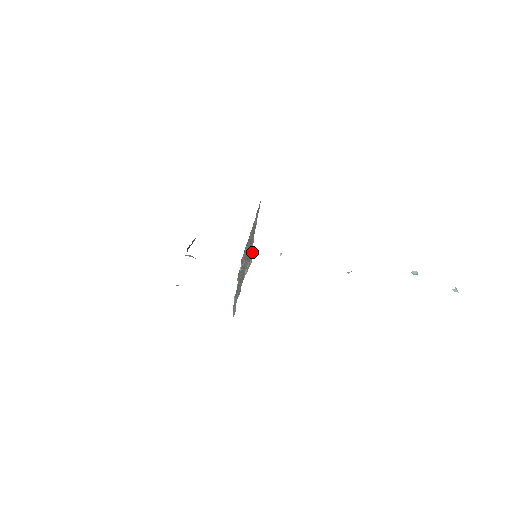
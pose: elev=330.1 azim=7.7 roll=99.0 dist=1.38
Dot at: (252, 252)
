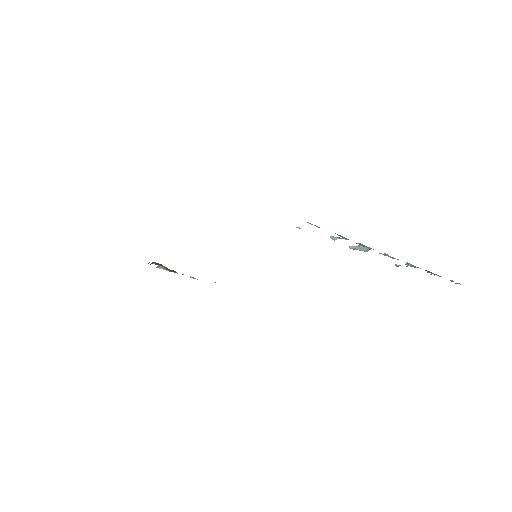
Dot at: occluded
